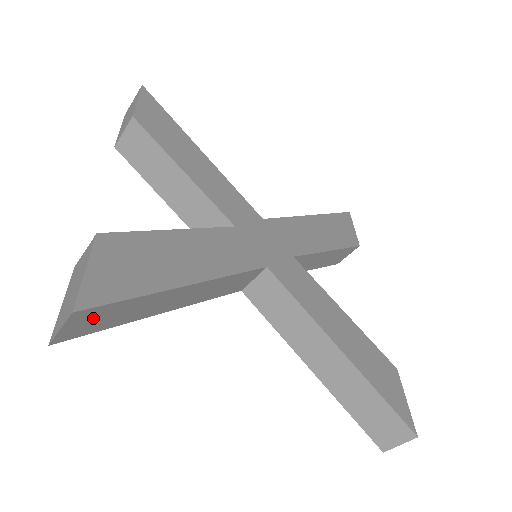
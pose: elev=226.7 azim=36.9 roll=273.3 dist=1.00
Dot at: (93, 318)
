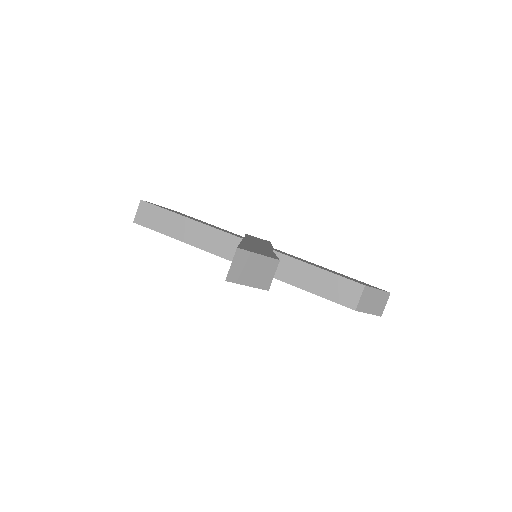
Dot at: (148, 213)
